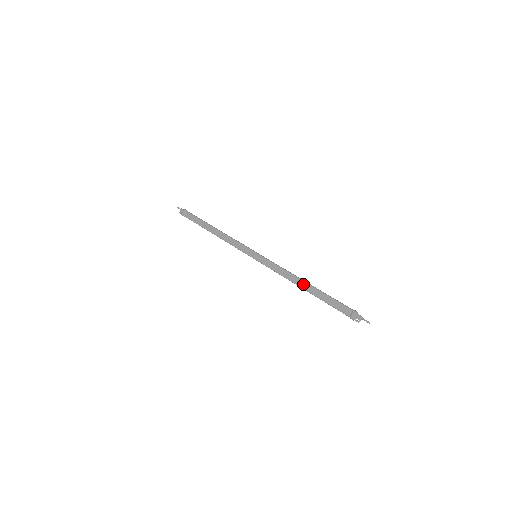
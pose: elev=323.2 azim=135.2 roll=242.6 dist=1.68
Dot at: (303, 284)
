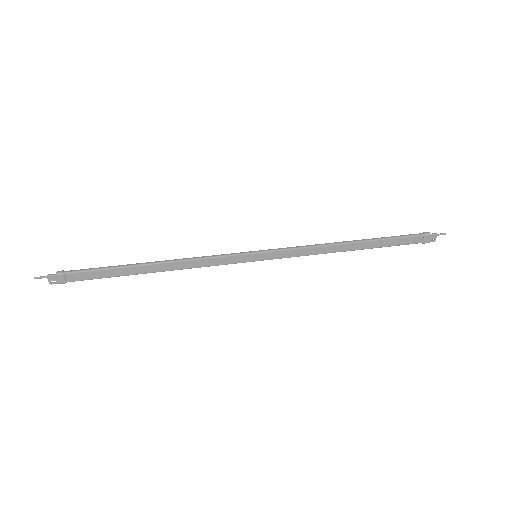
Dot at: (350, 246)
